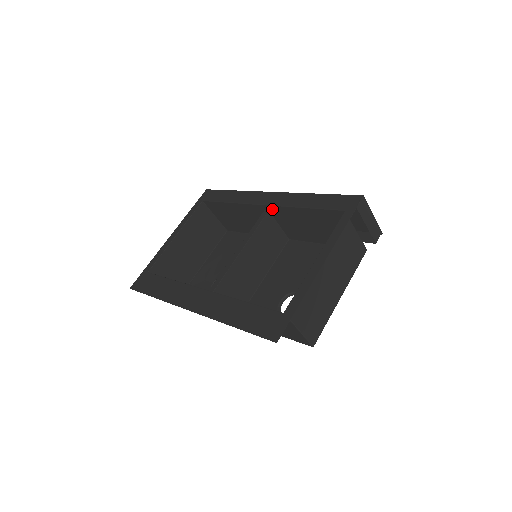
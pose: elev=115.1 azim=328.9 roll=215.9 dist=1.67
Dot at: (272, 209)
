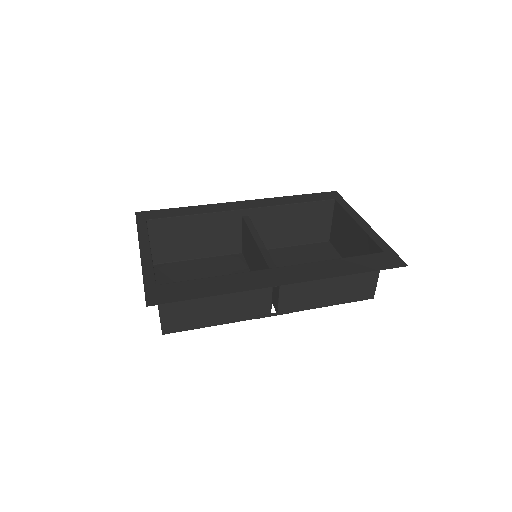
Dot at: (255, 212)
